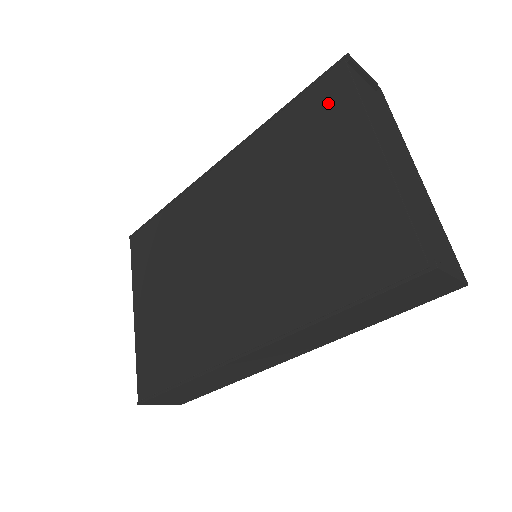
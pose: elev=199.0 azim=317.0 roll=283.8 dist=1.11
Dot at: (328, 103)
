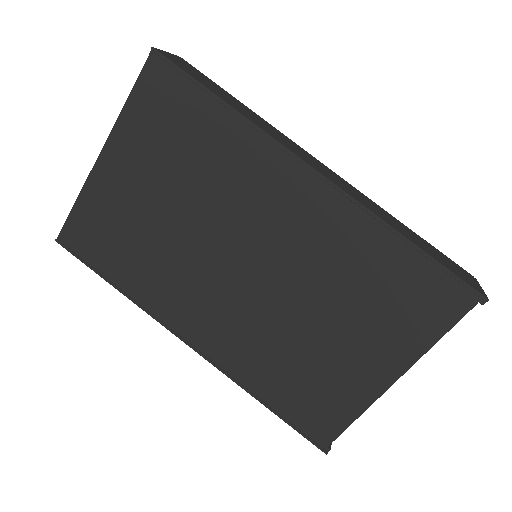
Dot at: (428, 305)
